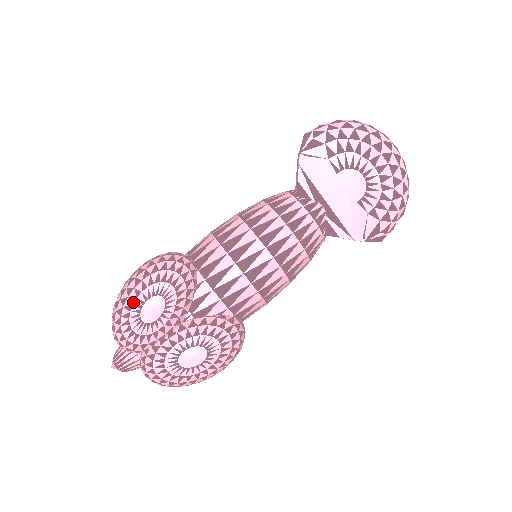
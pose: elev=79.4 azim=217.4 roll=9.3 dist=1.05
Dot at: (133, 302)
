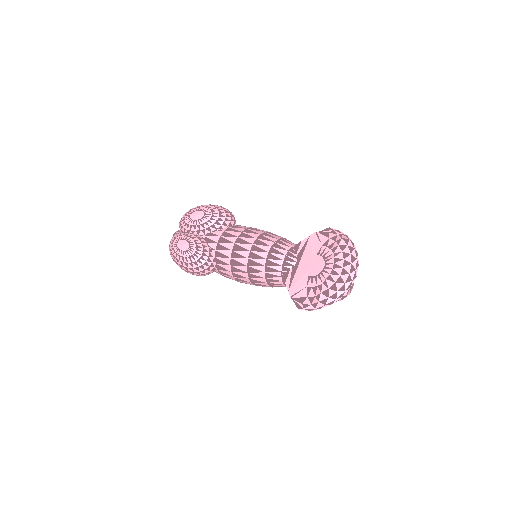
Dot at: (198, 208)
